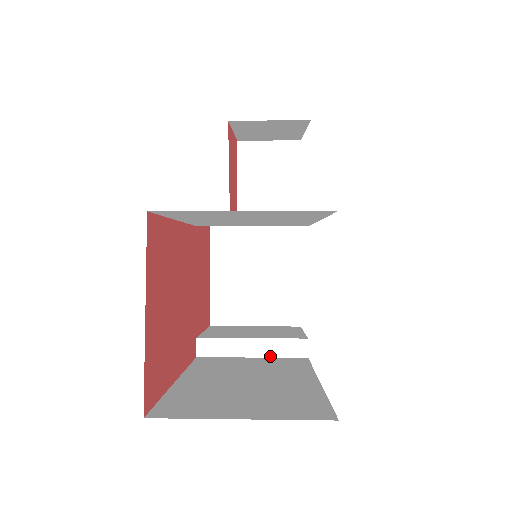
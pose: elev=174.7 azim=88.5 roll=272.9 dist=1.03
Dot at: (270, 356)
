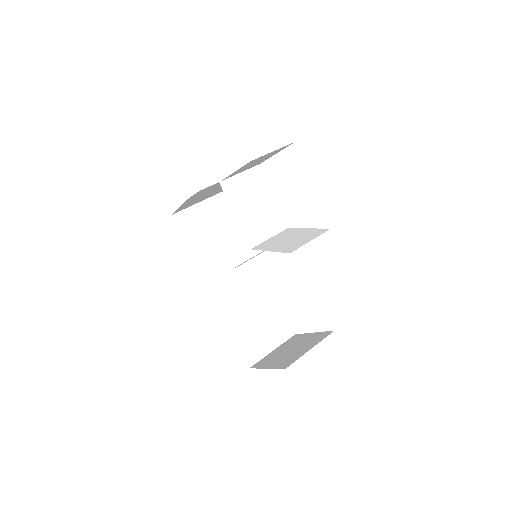
Dot at: occluded
